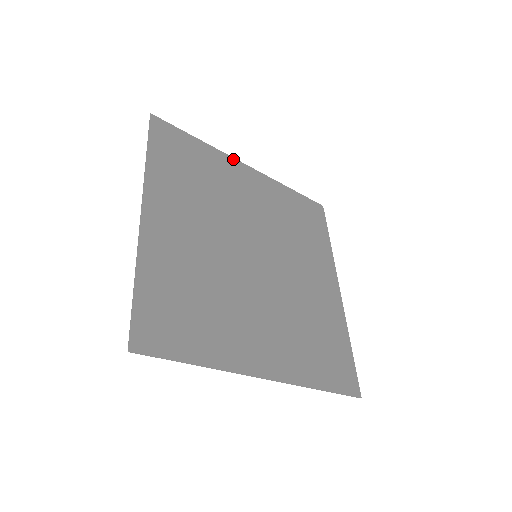
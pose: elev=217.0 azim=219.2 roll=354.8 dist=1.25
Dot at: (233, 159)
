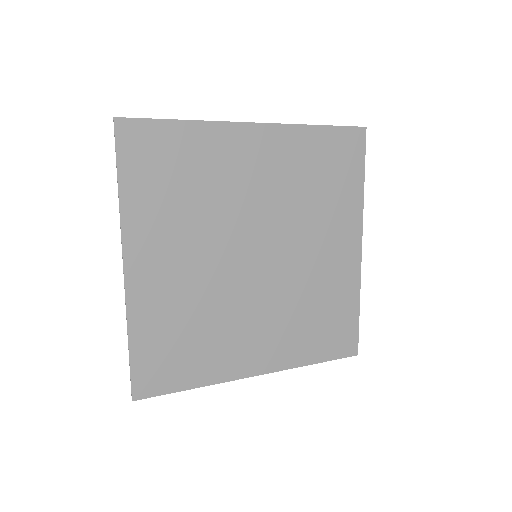
Dot at: (232, 124)
